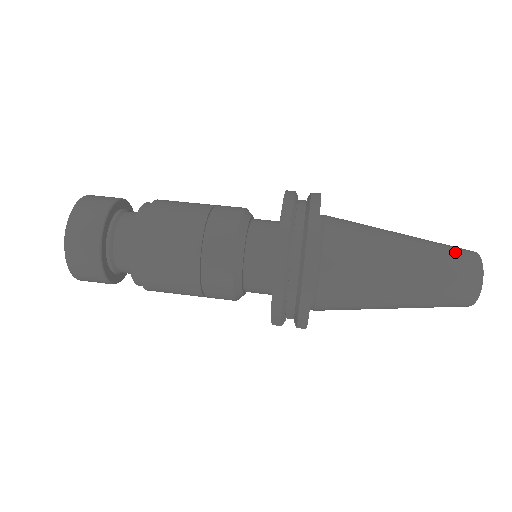
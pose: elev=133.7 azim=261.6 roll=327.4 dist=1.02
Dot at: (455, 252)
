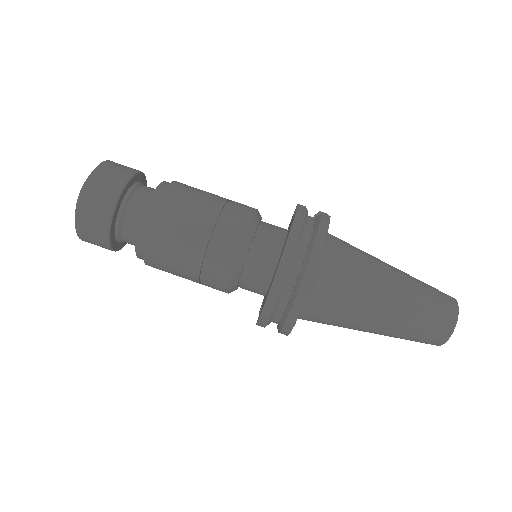
Dot at: (437, 303)
